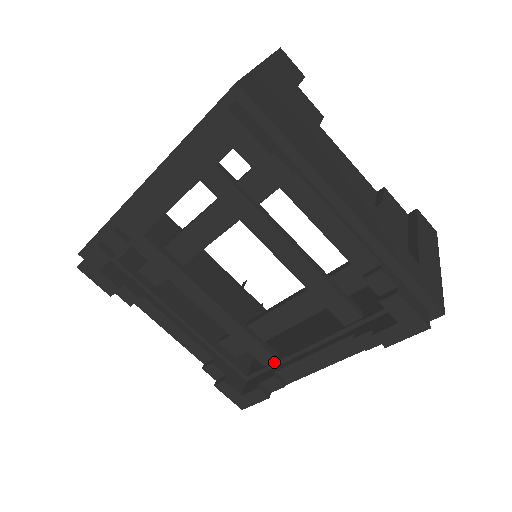
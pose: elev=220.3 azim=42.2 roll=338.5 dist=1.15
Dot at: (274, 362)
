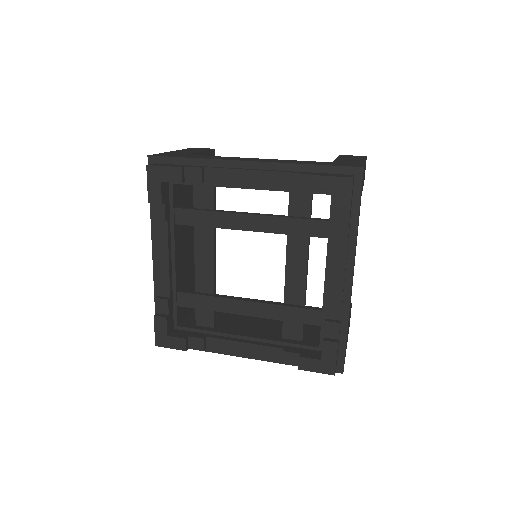
Dot at: (321, 314)
